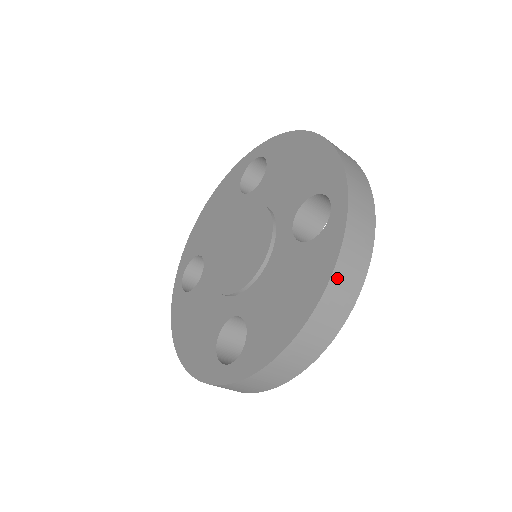
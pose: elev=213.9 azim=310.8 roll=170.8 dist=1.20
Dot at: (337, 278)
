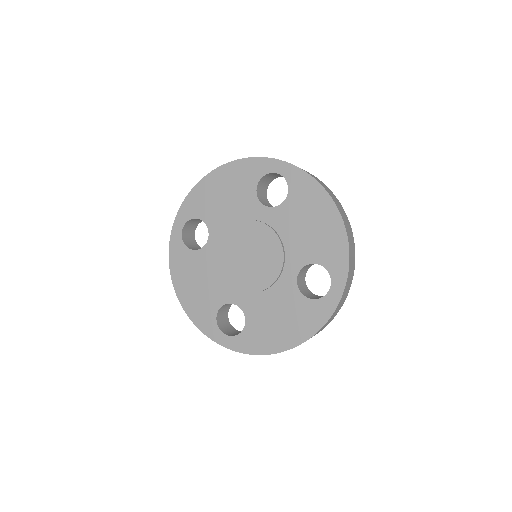
Dot at: occluded
